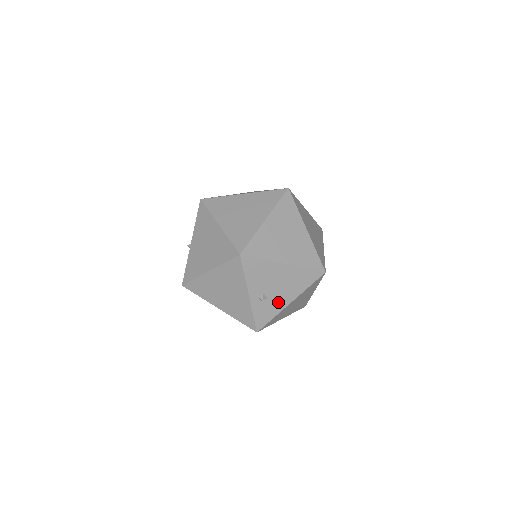
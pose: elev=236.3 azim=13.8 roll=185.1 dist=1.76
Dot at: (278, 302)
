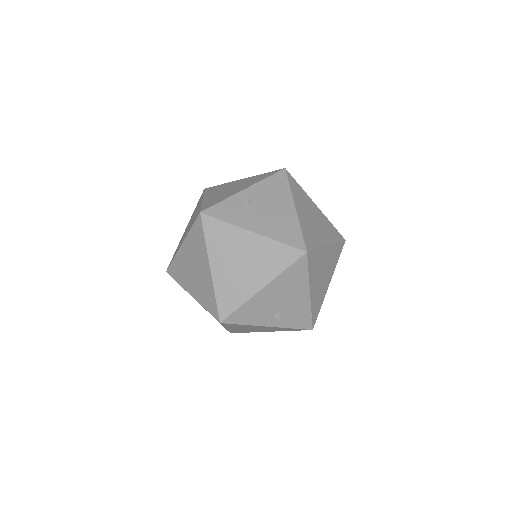
Dot at: (248, 219)
